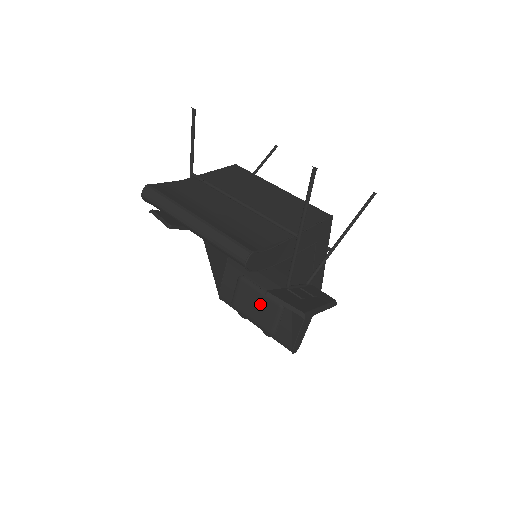
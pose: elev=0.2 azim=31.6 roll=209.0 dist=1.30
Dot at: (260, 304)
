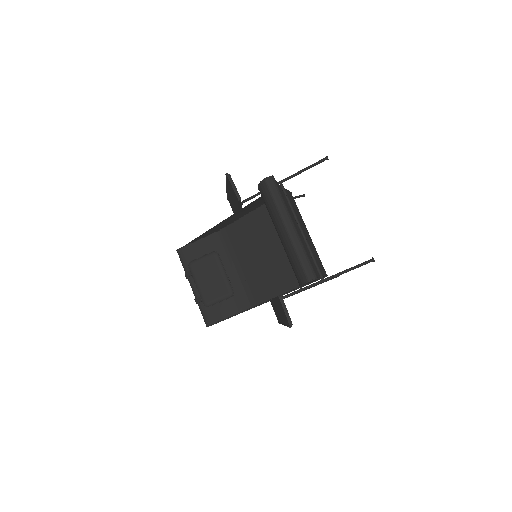
Dot at: (216, 281)
